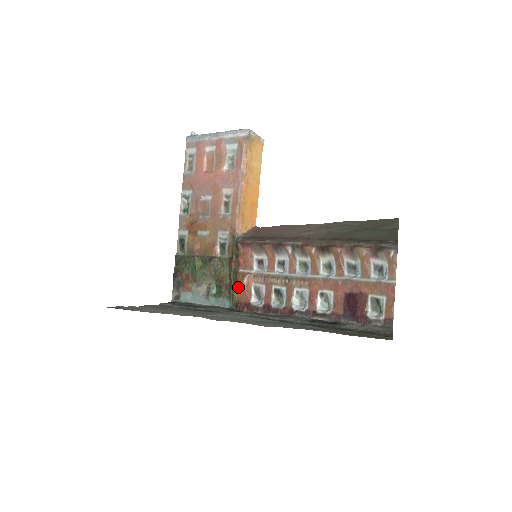
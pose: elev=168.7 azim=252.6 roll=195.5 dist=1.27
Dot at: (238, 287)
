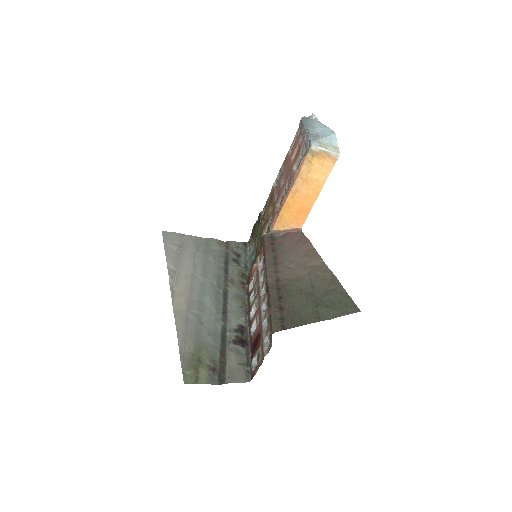
Dot at: occluded
